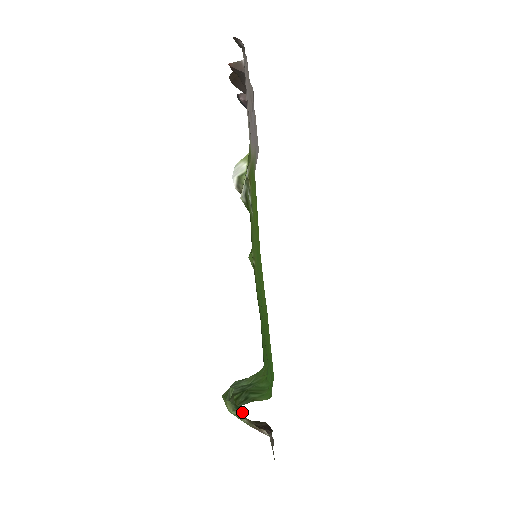
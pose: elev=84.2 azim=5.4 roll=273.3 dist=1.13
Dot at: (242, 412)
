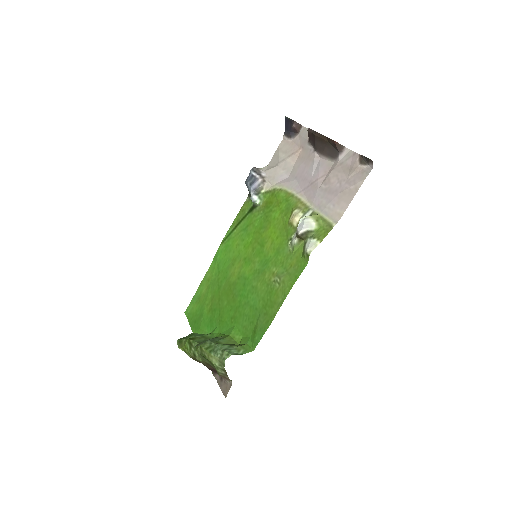
Dot at: occluded
